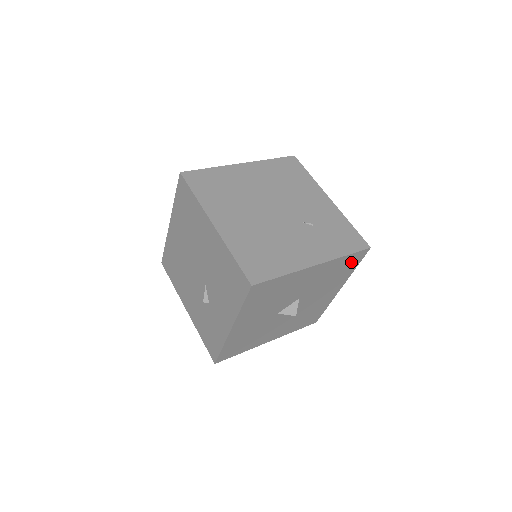
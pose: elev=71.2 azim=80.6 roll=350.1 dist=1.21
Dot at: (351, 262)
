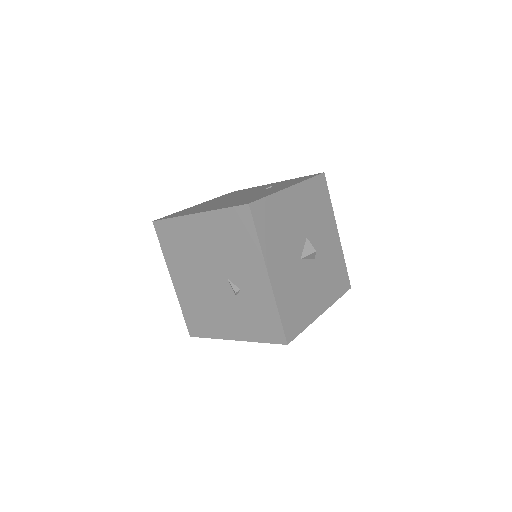
Dot at: (320, 190)
